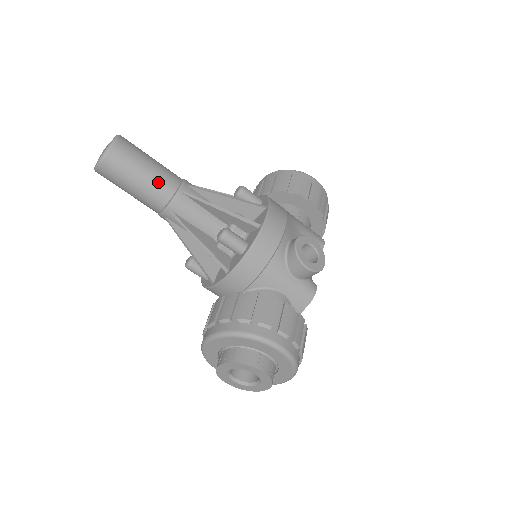
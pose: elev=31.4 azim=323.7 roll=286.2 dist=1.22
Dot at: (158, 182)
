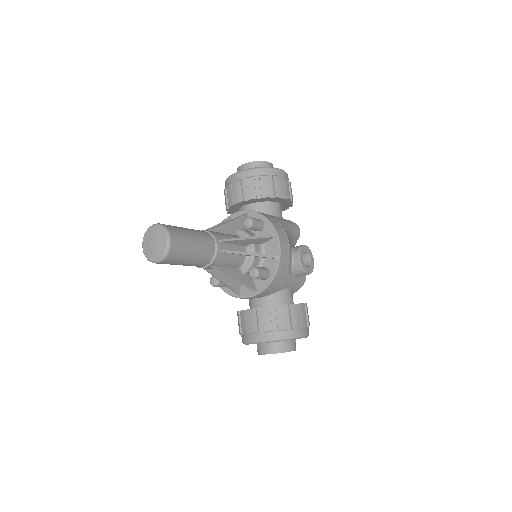
Dot at: (203, 254)
